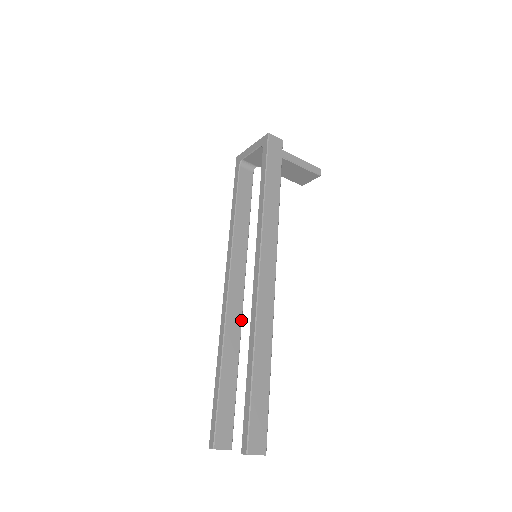
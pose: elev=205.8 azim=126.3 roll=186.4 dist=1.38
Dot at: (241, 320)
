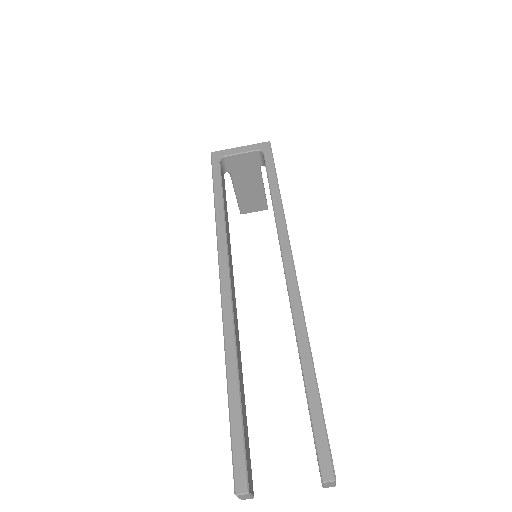
Dot at: occluded
